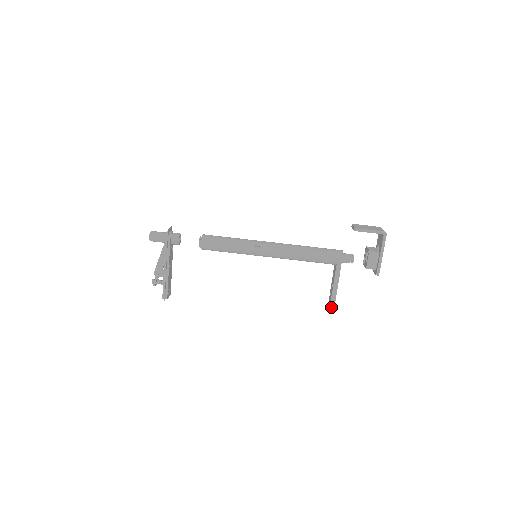
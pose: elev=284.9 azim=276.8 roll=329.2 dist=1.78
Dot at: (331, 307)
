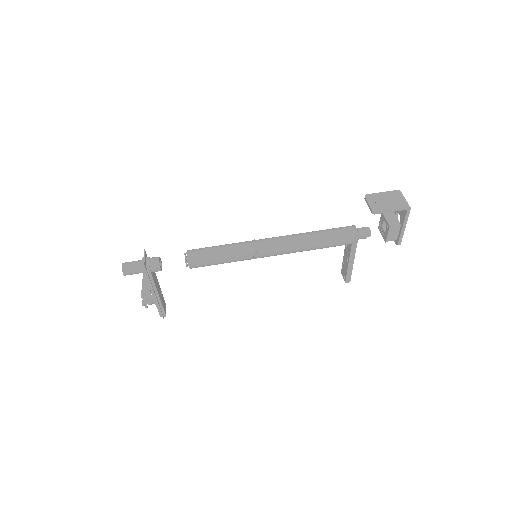
Dot at: (347, 279)
